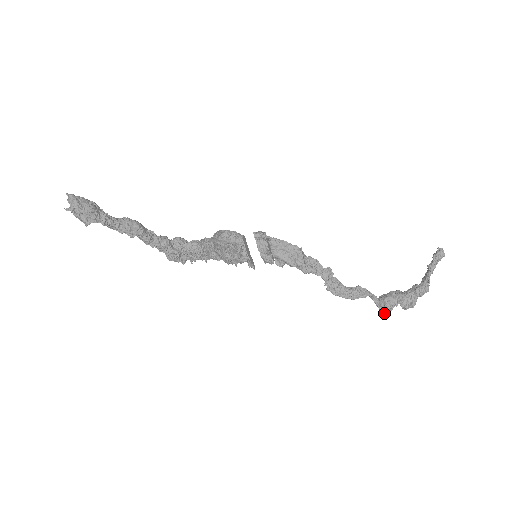
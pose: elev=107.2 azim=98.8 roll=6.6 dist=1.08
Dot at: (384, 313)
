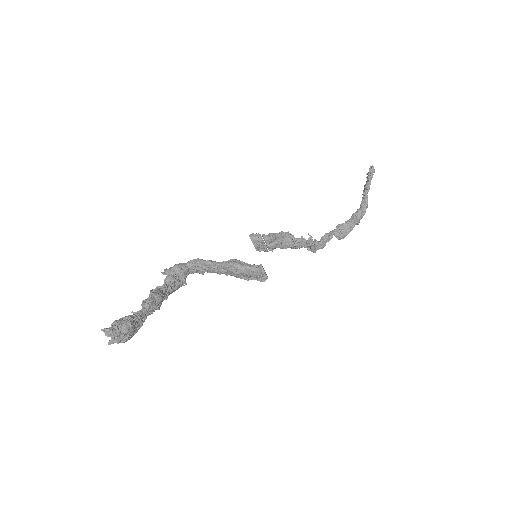
Dot at: (340, 239)
